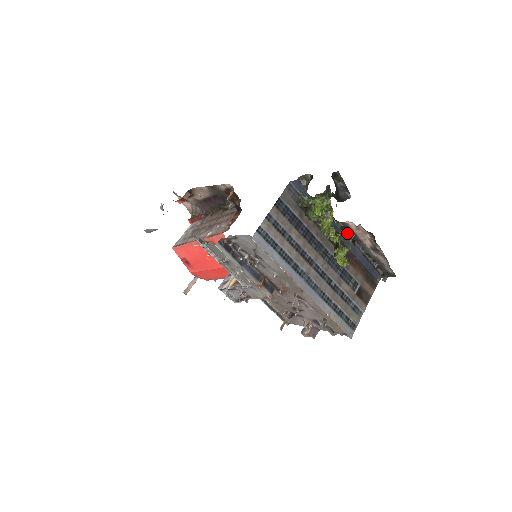
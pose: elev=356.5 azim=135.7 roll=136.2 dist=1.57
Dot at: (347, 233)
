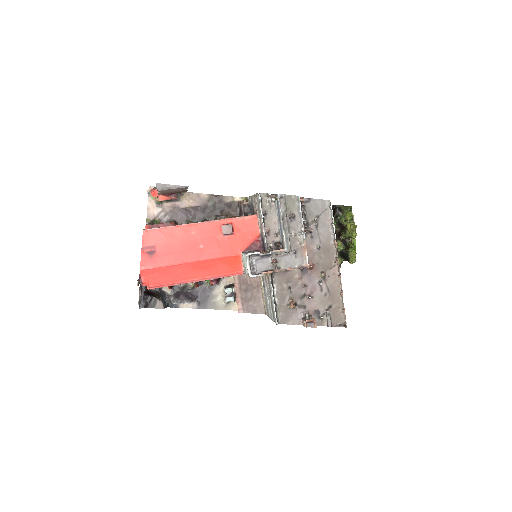
Dot at: occluded
